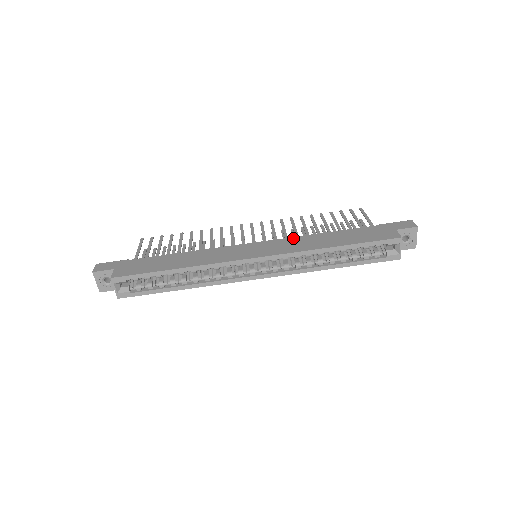
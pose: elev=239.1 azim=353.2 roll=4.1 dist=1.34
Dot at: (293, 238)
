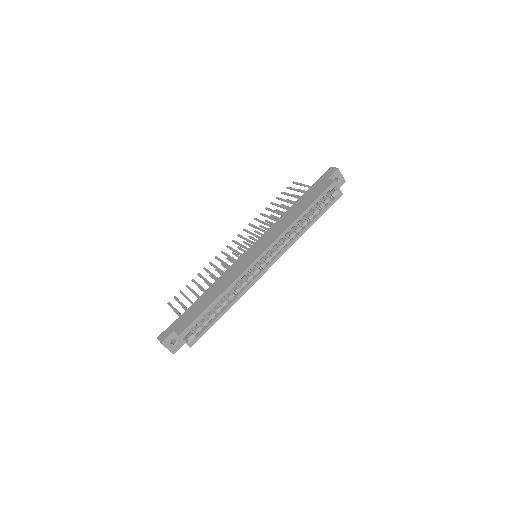
Dot at: (271, 228)
